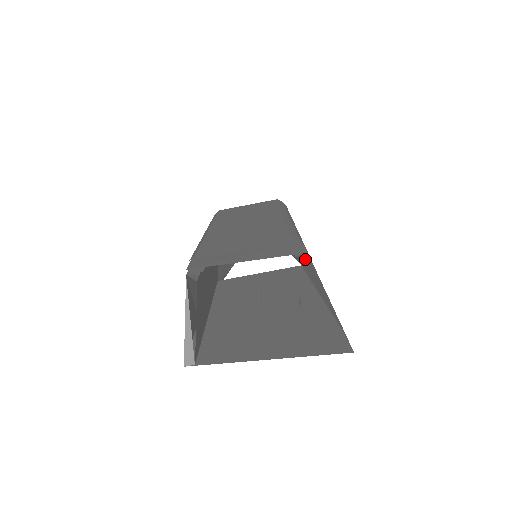
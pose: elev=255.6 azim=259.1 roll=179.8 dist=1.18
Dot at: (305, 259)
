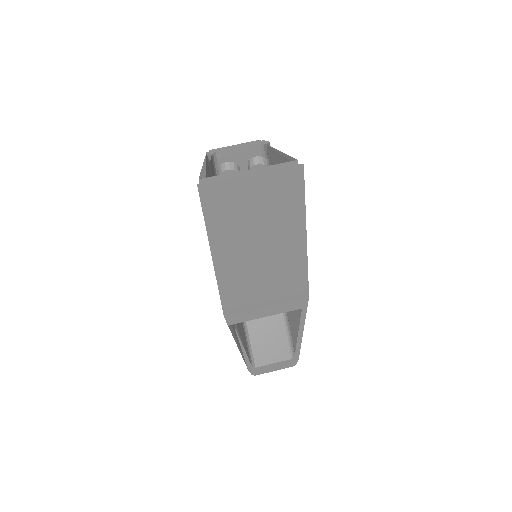
Dot at: occluded
